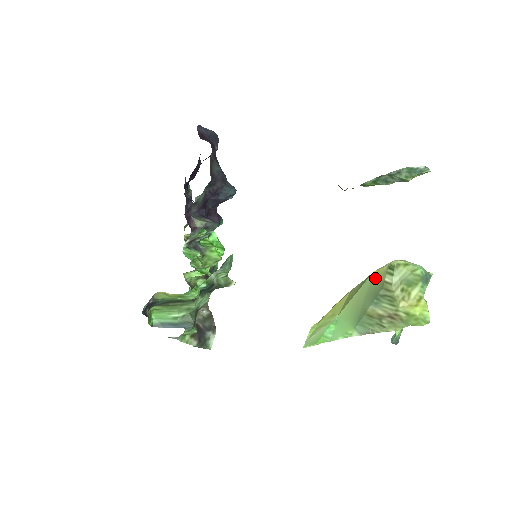
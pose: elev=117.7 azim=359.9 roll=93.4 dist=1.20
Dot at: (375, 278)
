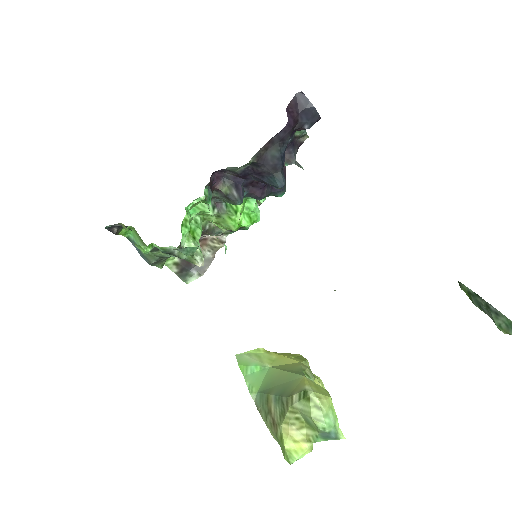
Dot at: (298, 382)
